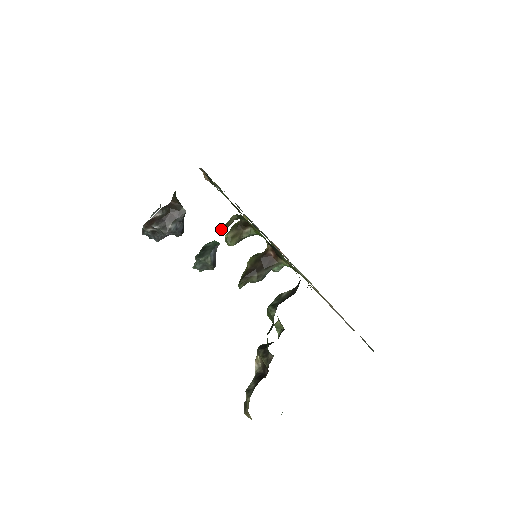
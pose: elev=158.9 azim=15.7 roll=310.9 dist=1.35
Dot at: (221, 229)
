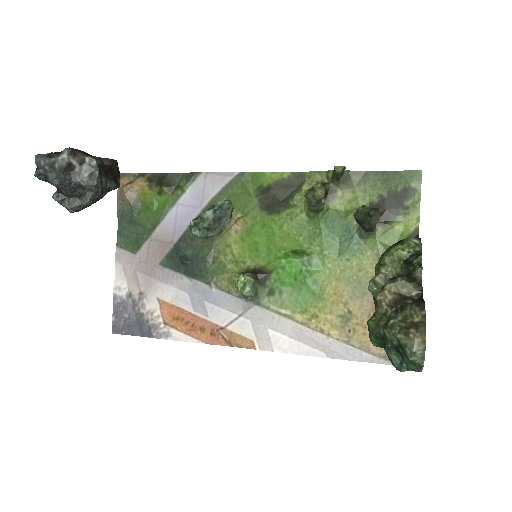
Dot at: (344, 167)
